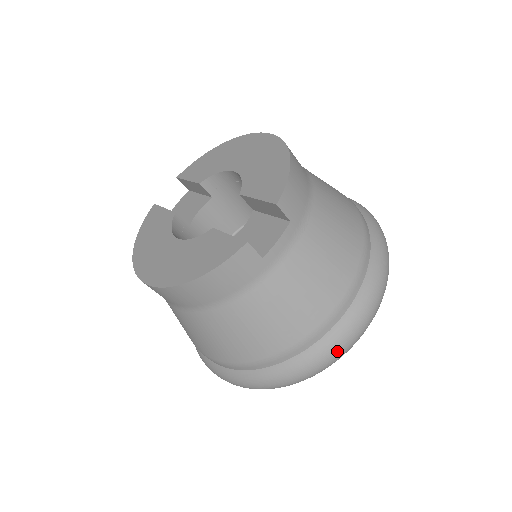
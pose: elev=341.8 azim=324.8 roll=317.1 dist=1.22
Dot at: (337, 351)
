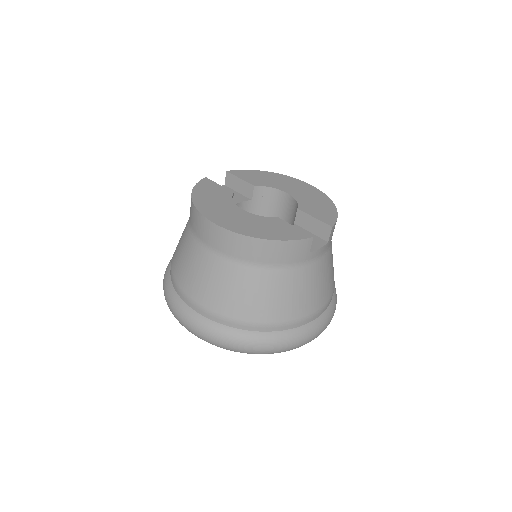
Dot at: (300, 341)
